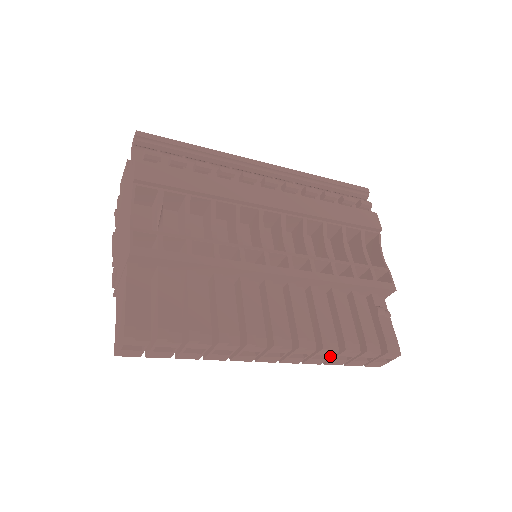
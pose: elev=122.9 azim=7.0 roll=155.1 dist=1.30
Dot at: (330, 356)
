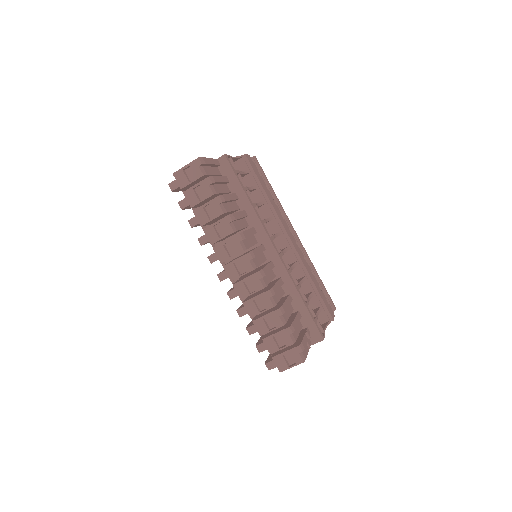
Dot at: (265, 309)
